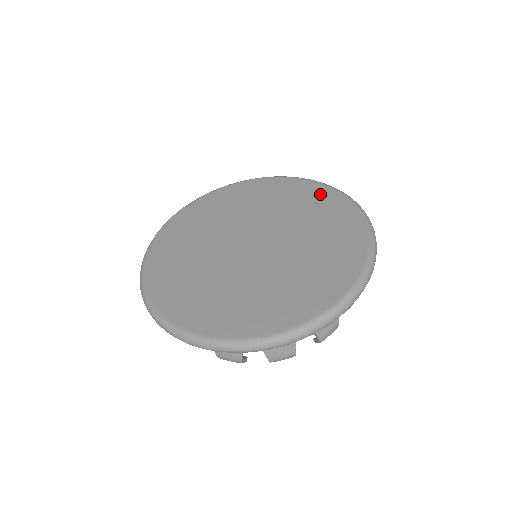
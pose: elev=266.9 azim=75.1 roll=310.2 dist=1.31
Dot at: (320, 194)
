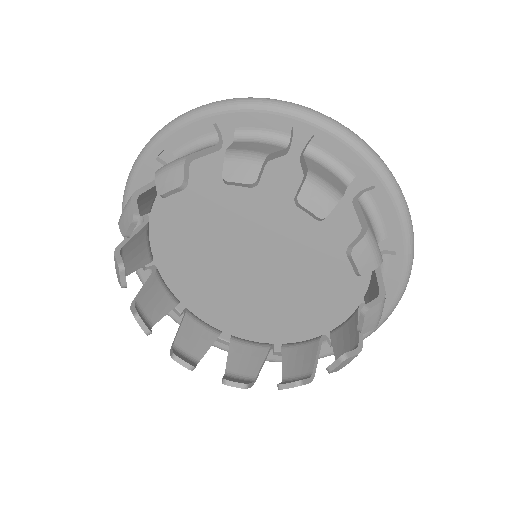
Dot at: (353, 311)
